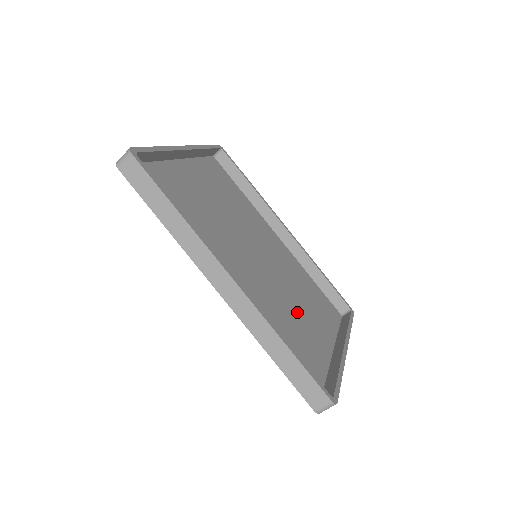
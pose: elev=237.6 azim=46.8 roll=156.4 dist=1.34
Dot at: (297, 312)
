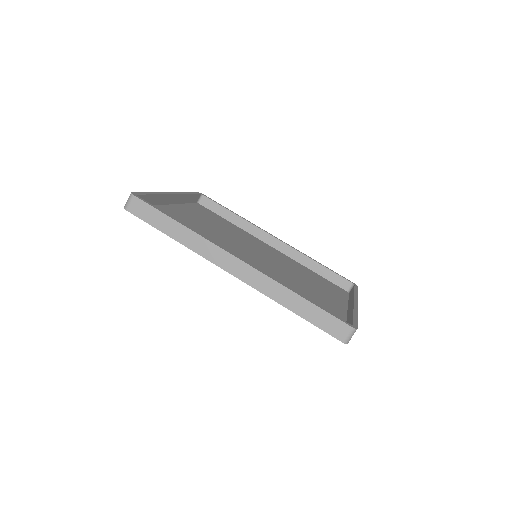
Dot at: (305, 288)
